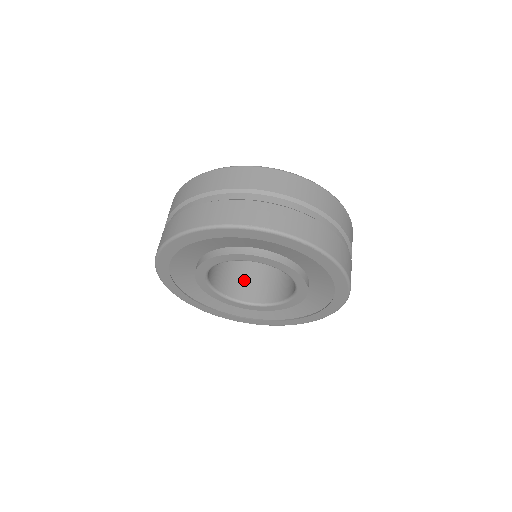
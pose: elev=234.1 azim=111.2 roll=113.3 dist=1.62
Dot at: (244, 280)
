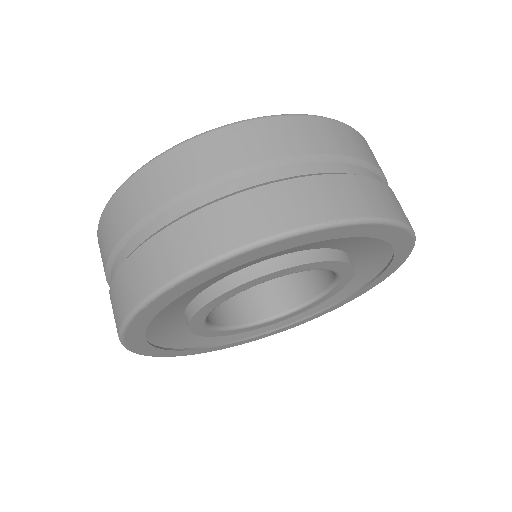
Dot at: occluded
